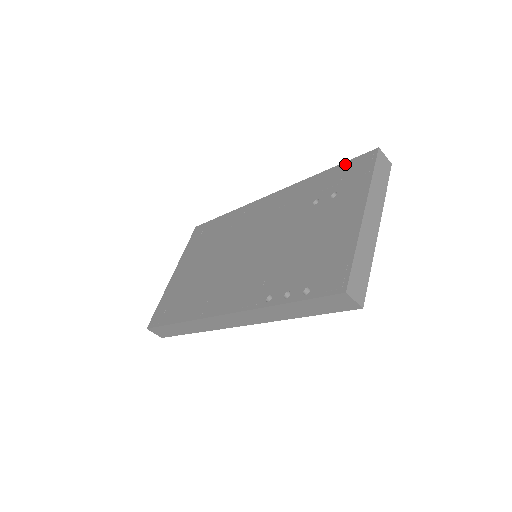
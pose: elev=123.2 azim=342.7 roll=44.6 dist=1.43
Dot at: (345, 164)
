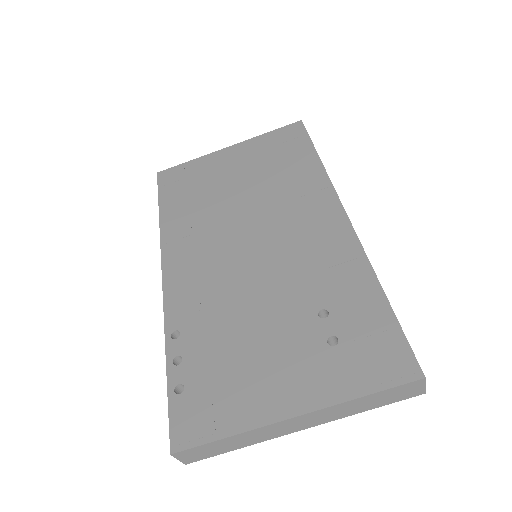
Dot at: (394, 327)
